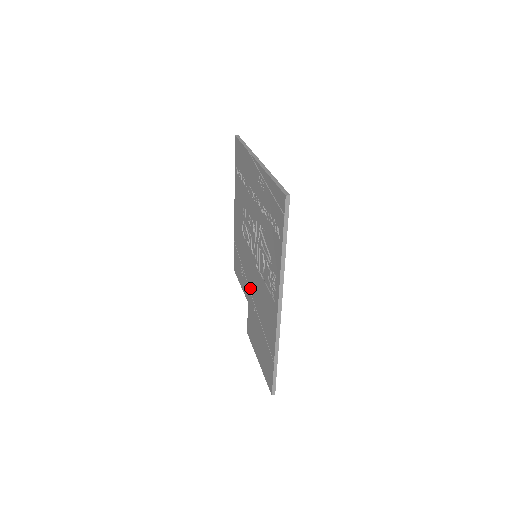
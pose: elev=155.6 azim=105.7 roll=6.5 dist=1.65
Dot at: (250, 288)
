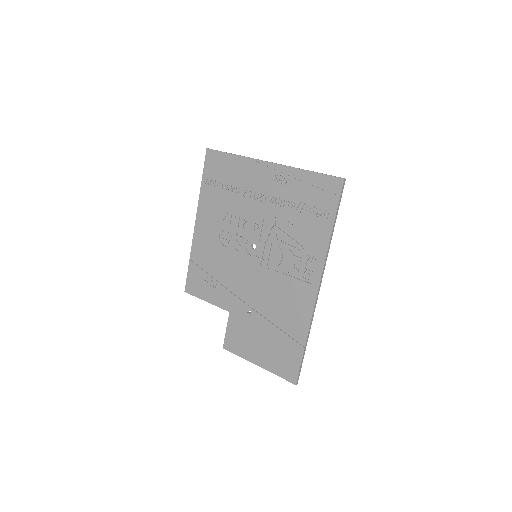
Dot at: (239, 294)
